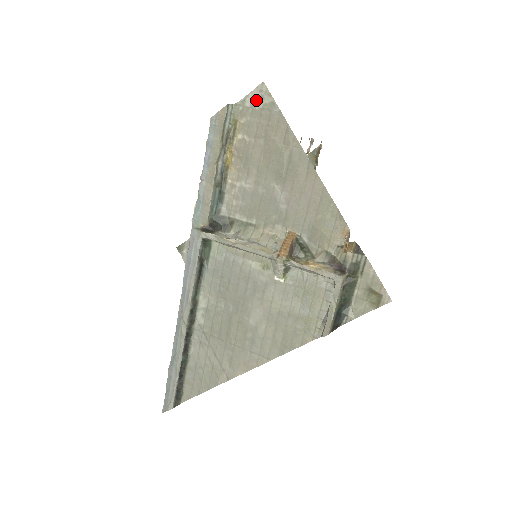
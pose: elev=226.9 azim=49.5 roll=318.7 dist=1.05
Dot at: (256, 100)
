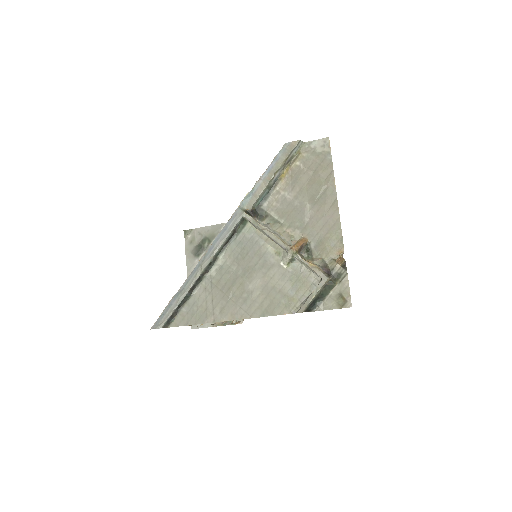
Dot at: (319, 146)
